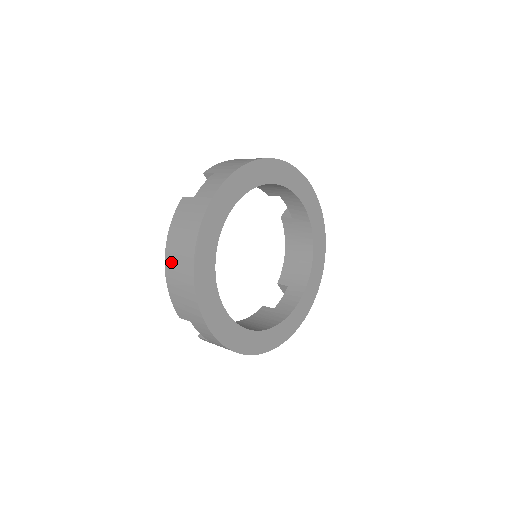
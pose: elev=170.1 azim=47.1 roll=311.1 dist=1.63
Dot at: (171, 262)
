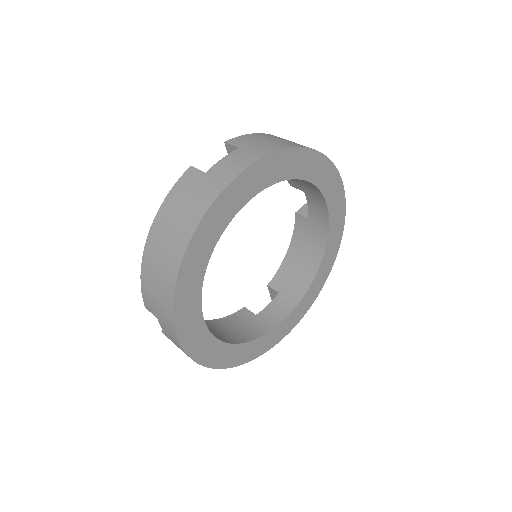
Dot at: (154, 245)
